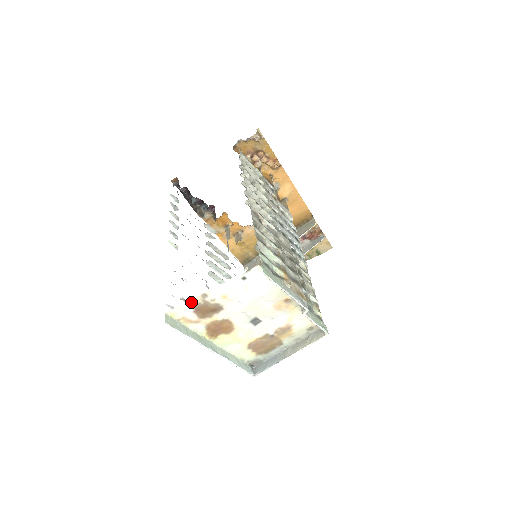
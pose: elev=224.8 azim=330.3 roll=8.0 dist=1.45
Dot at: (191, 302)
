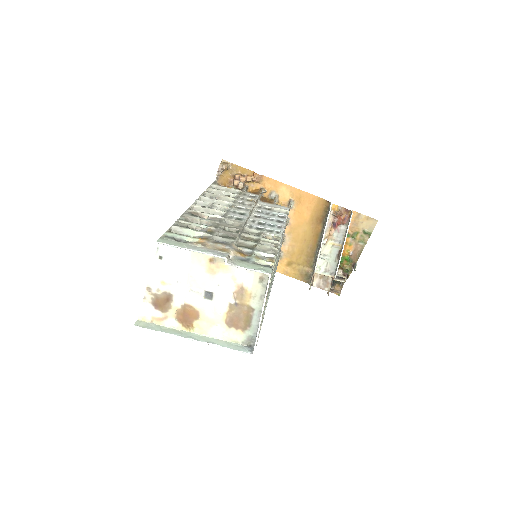
Dot at: (146, 300)
